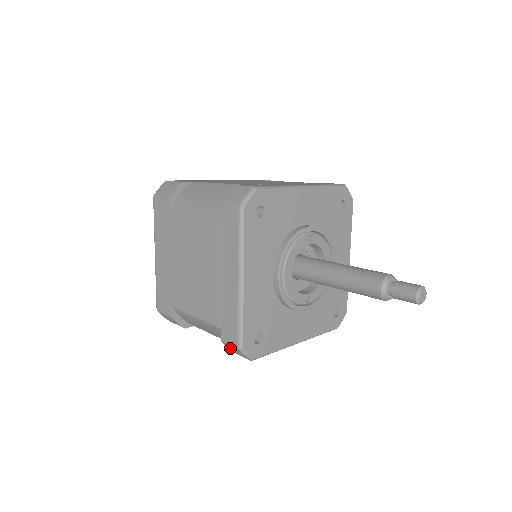
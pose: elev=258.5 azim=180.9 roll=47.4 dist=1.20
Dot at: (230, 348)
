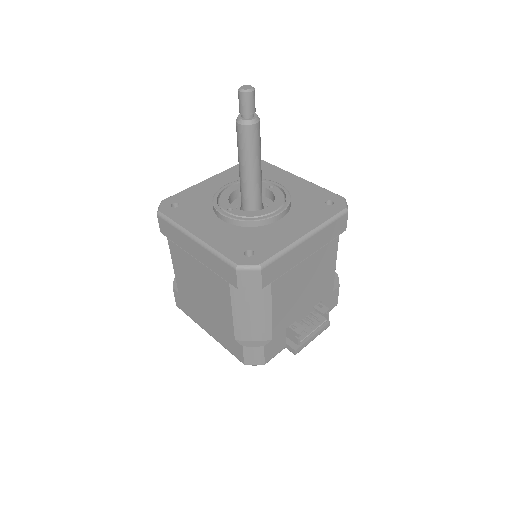
Dot at: occluded
